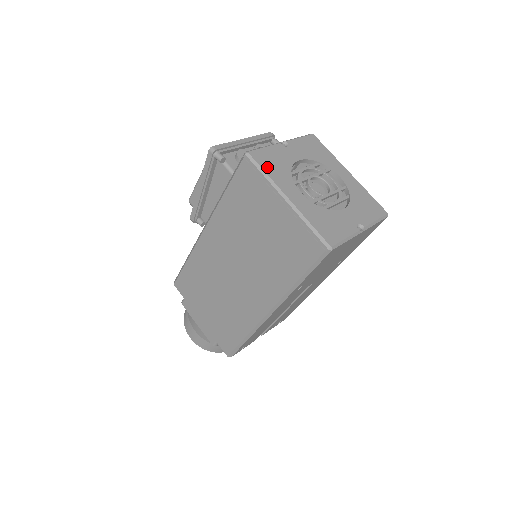
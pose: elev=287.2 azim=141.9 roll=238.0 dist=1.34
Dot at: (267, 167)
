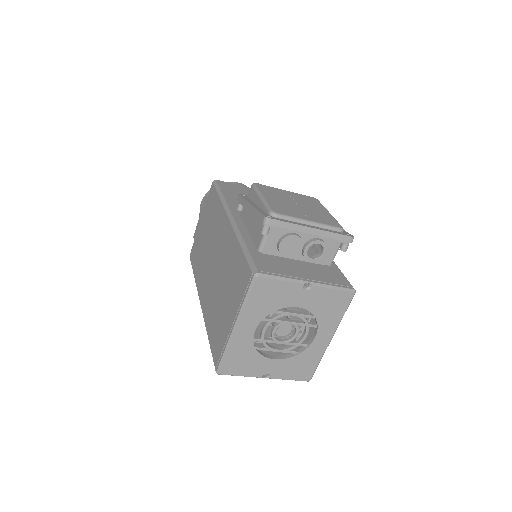
Dot at: (256, 297)
